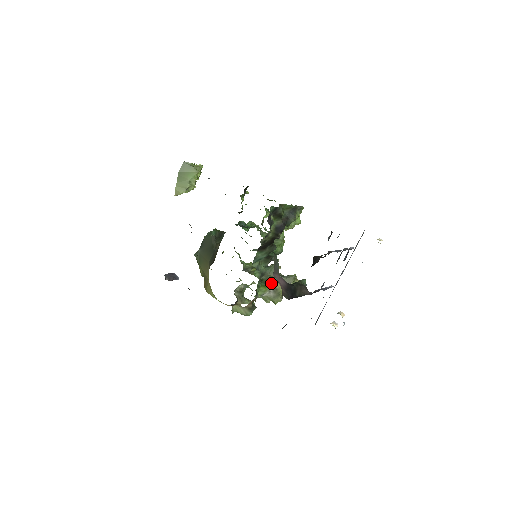
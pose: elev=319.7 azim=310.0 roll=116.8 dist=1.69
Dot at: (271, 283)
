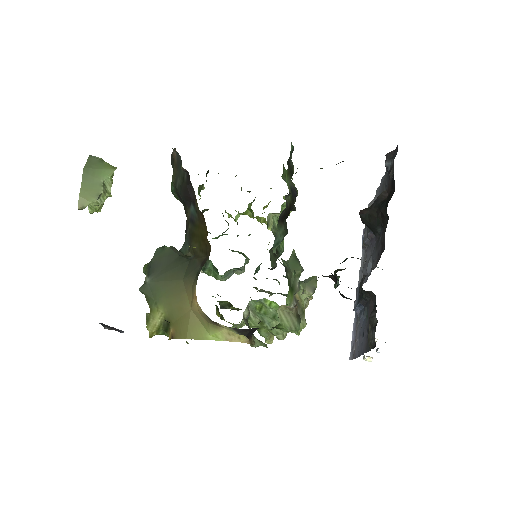
Dot at: (295, 287)
